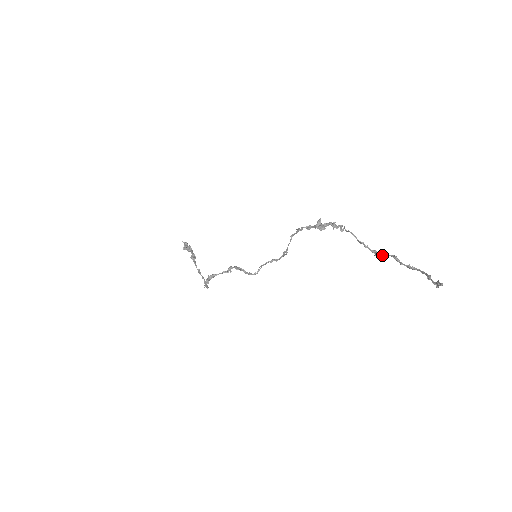
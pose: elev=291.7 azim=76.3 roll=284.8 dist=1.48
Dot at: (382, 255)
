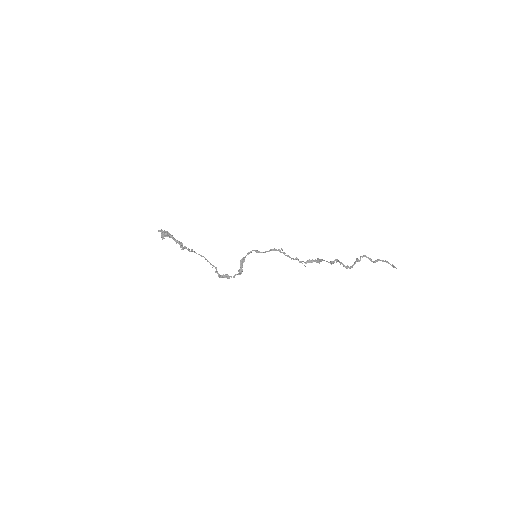
Dot at: (361, 256)
